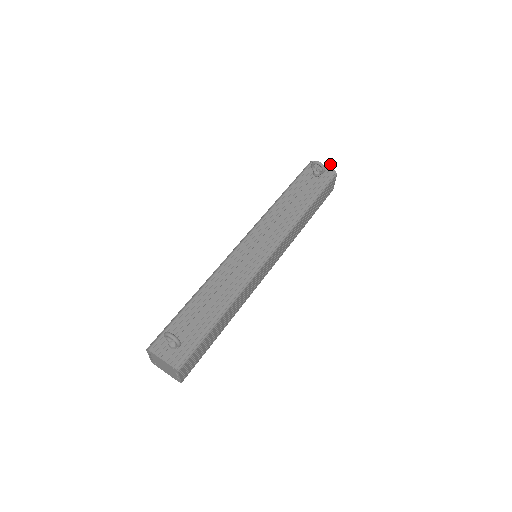
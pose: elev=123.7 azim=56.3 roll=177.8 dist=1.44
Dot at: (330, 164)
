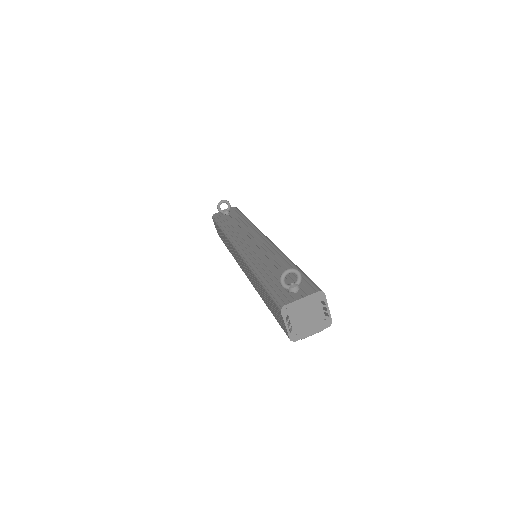
Dot at: occluded
